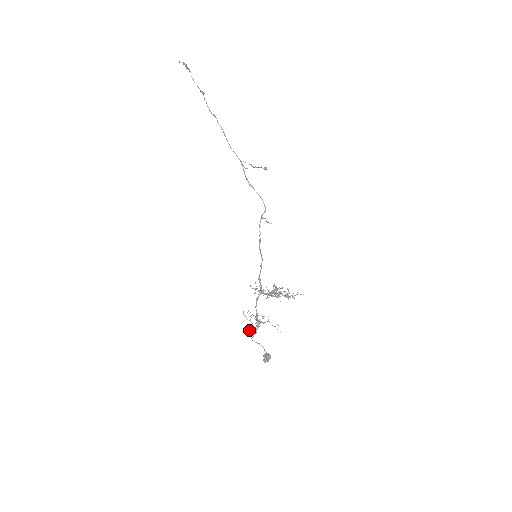
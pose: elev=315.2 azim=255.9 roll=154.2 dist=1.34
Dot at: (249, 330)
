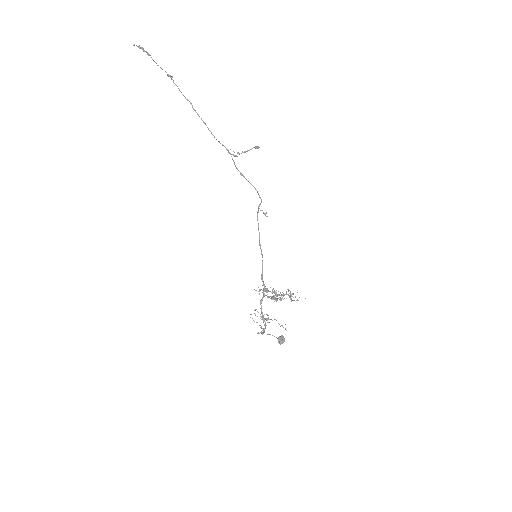
Dot at: occluded
